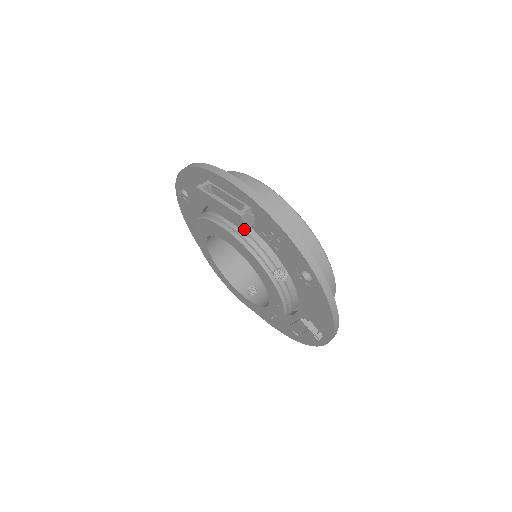
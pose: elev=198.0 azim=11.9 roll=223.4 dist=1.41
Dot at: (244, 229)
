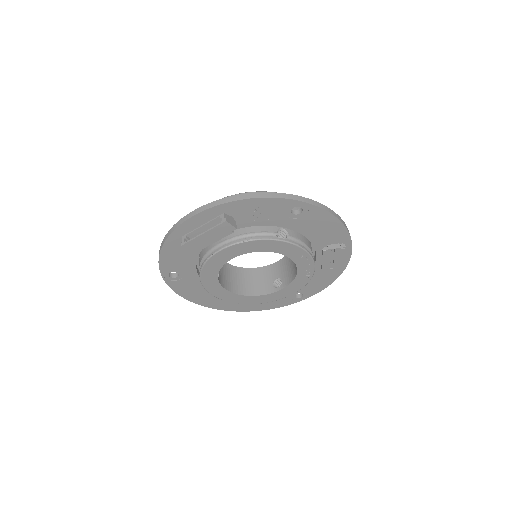
Dot at: (235, 229)
